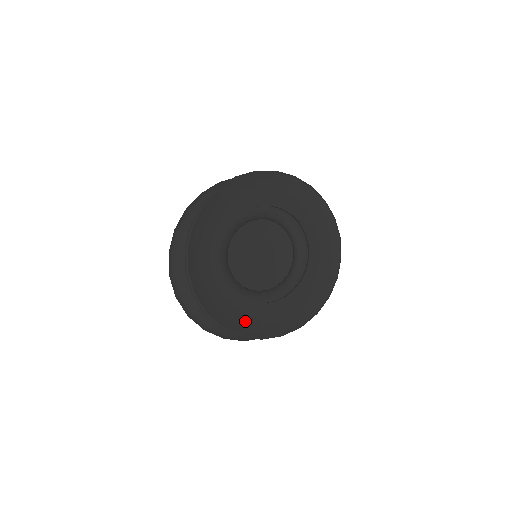
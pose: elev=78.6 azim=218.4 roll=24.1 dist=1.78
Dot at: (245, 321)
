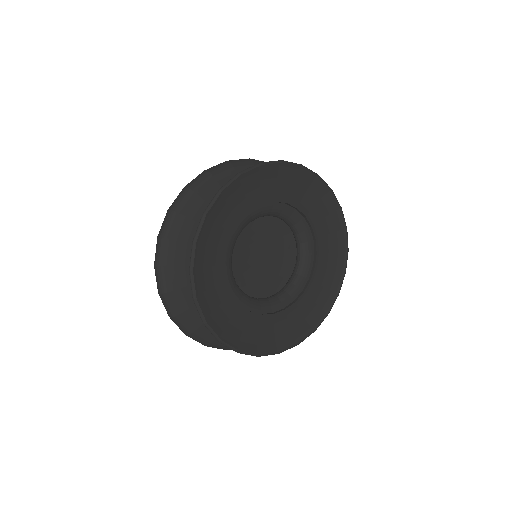
Dot at: (228, 325)
